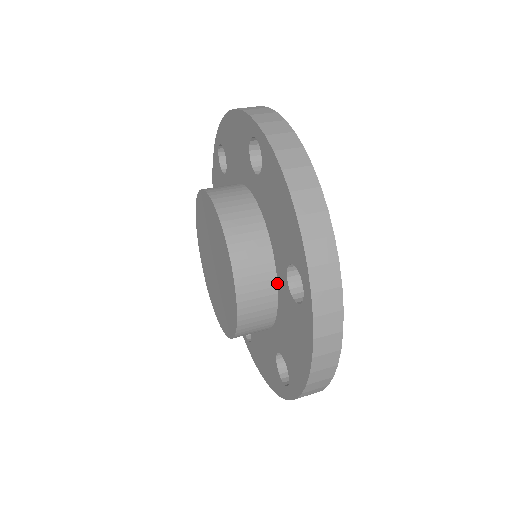
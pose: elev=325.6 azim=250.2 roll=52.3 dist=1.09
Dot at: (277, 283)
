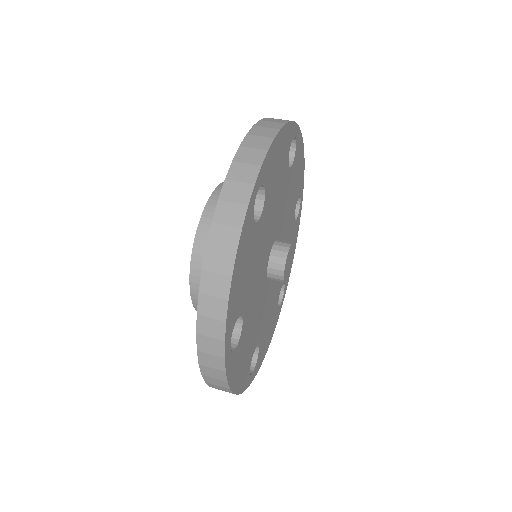
Dot at: occluded
